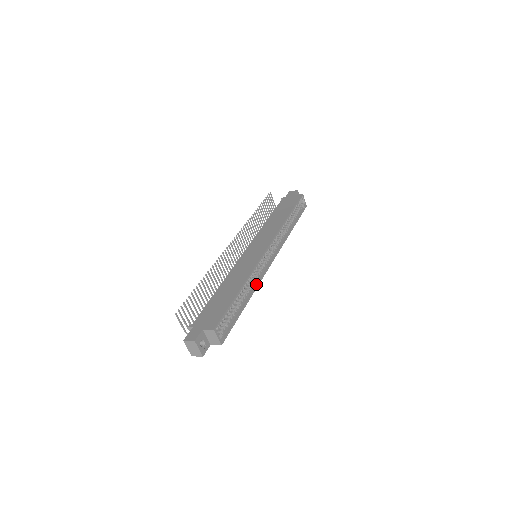
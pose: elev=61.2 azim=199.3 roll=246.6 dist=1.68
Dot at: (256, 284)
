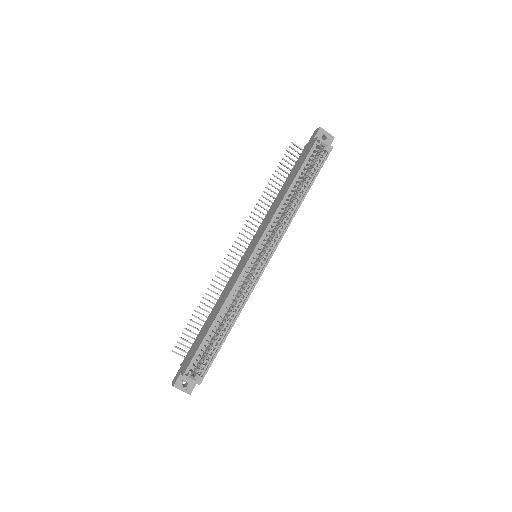
Dot at: (244, 301)
